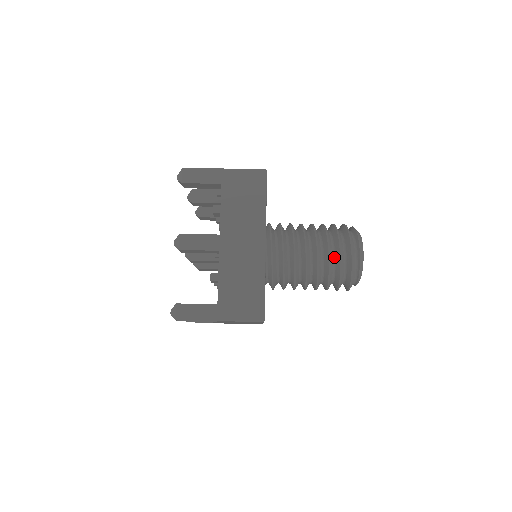
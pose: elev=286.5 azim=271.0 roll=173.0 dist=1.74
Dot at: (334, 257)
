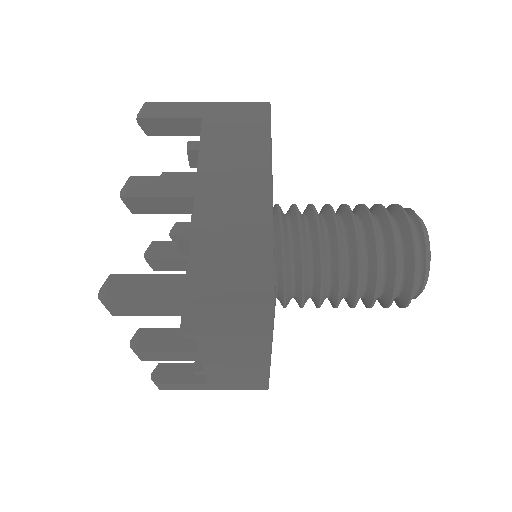
Dot at: (382, 237)
